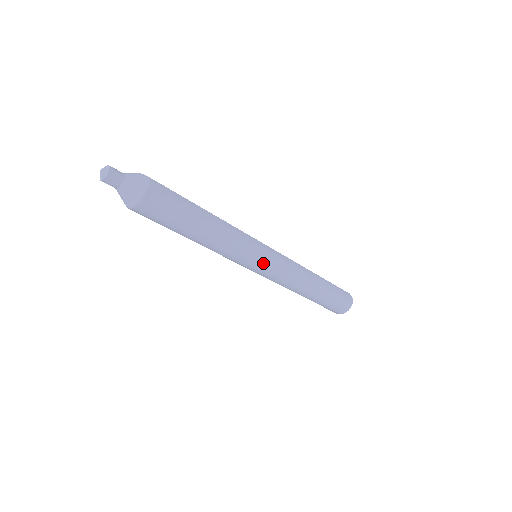
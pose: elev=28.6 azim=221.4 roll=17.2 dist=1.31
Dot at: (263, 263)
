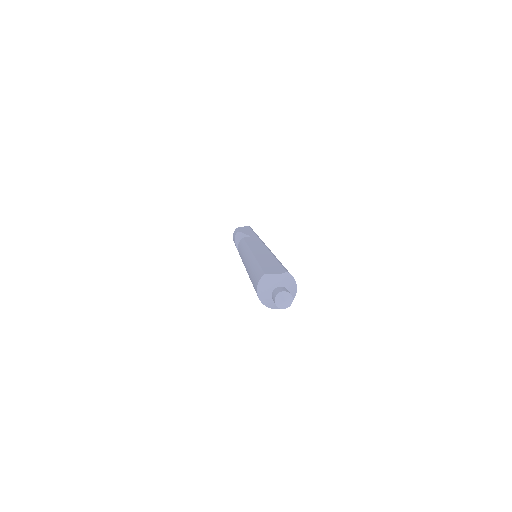
Dot at: occluded
